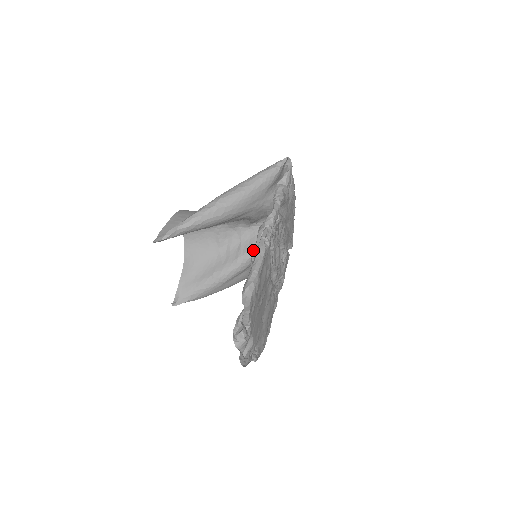
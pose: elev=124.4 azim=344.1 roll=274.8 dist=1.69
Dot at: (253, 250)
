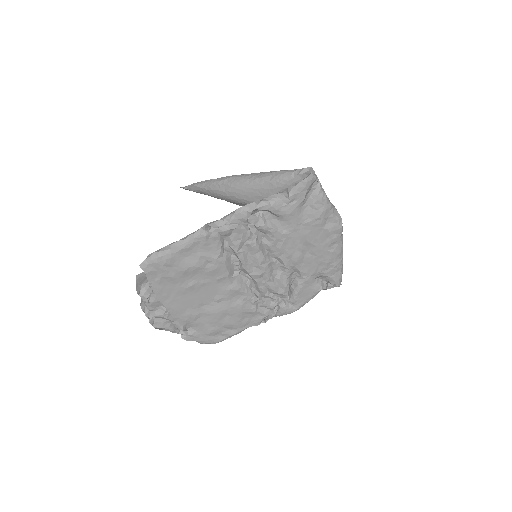
Dot at: occluded
